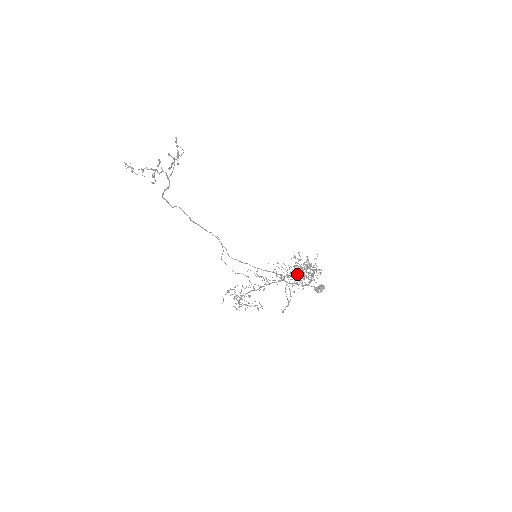
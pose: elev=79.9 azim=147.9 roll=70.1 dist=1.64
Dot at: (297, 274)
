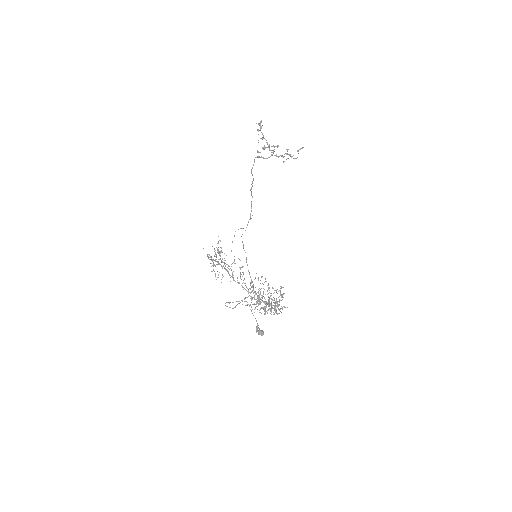
Dot at: occluded
